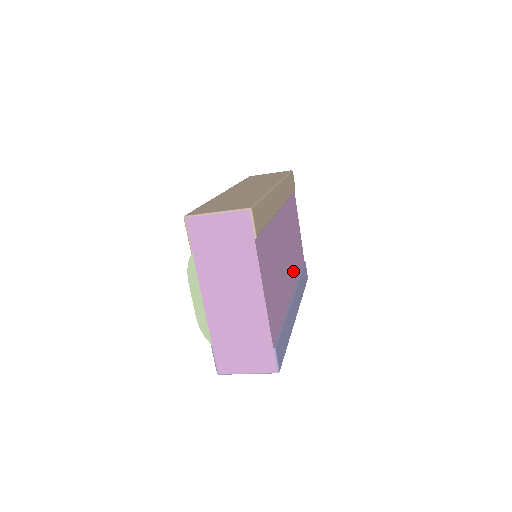
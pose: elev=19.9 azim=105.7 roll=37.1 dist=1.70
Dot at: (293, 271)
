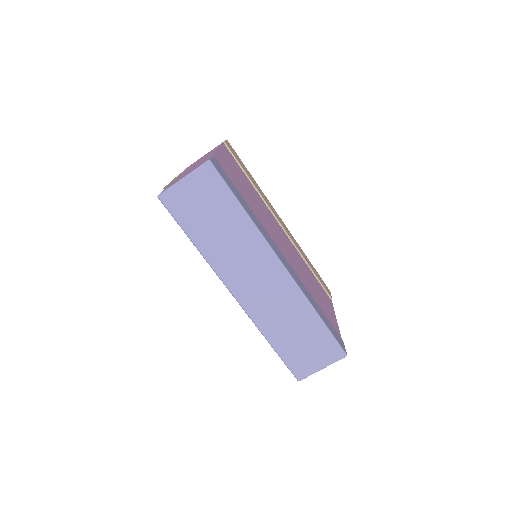
Dot at: (296, 271)
